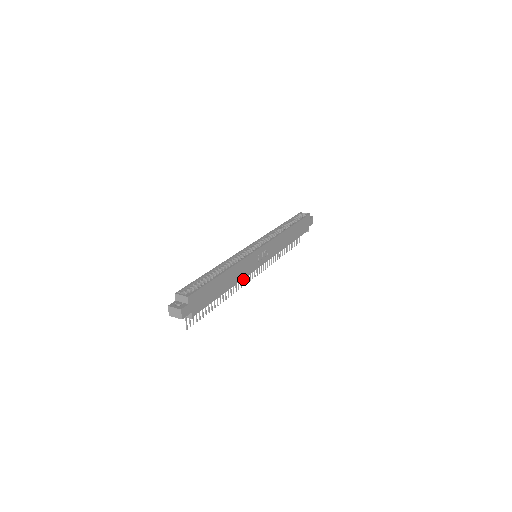
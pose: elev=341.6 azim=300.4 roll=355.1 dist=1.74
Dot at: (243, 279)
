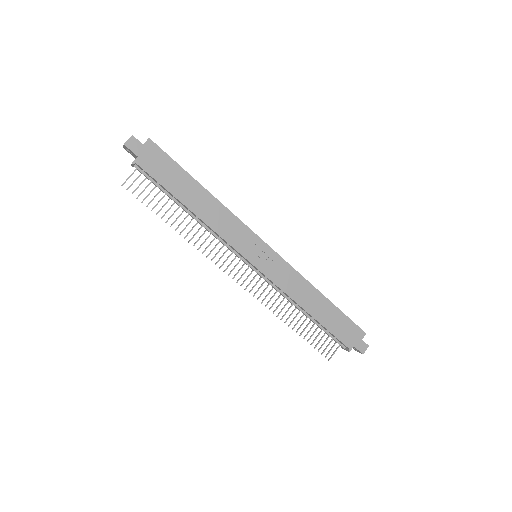
Dot at: (222, 256)
